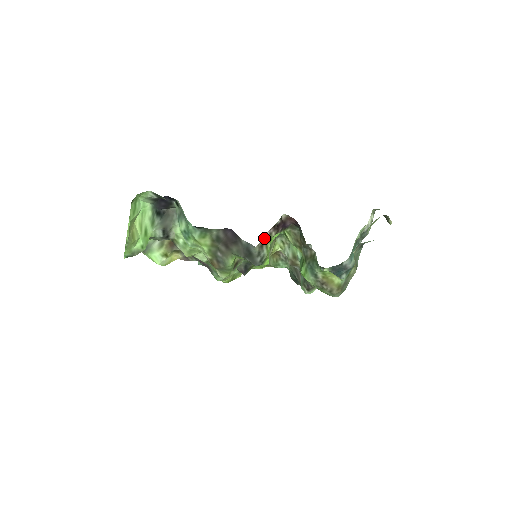
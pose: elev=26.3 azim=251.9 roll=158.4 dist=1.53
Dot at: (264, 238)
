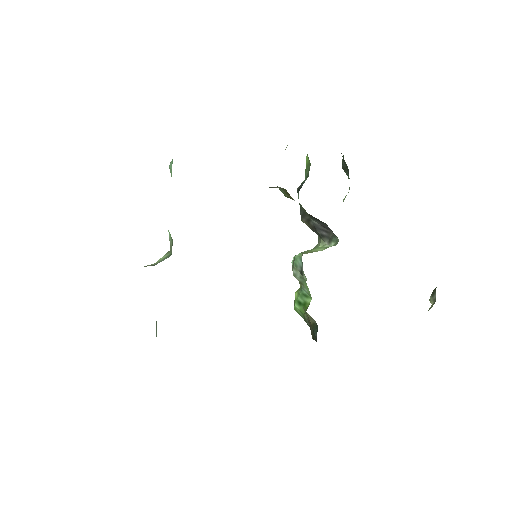
Dot at: occluded
